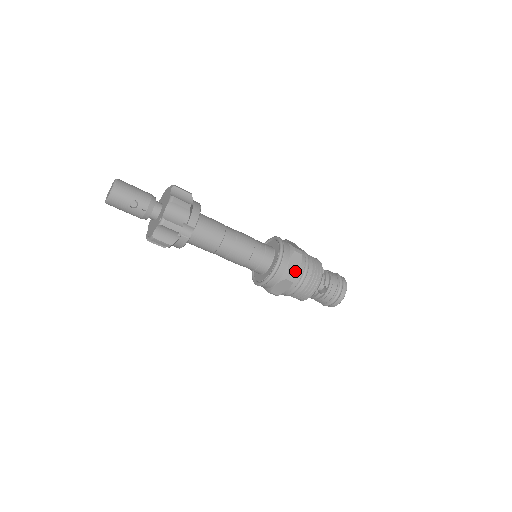
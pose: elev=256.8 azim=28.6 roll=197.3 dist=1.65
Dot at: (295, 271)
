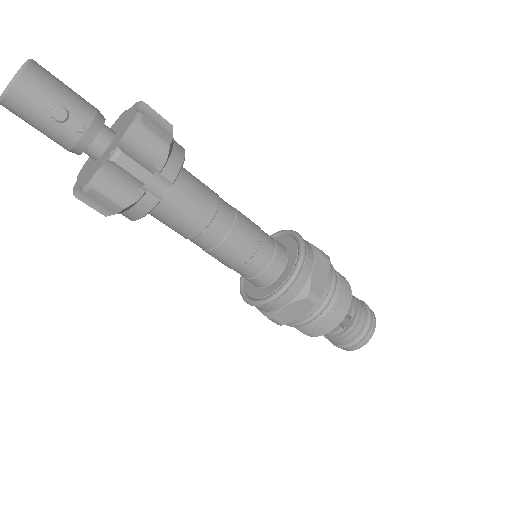
Dot at: (320, 286)
